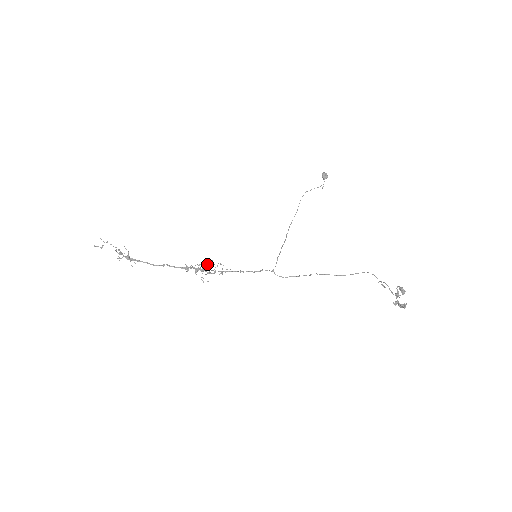
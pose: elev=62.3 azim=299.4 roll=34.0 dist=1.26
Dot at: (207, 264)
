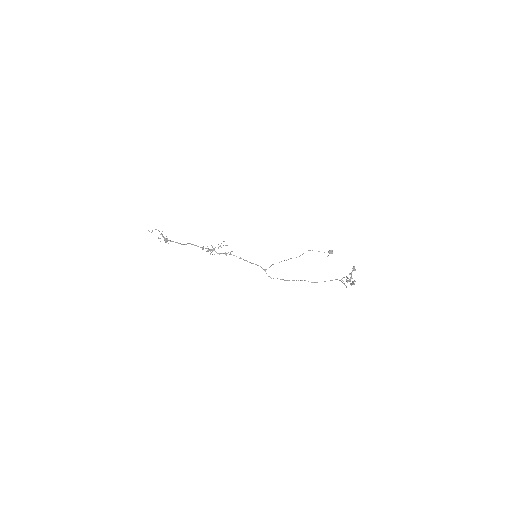
Dot at: (218, 244)
